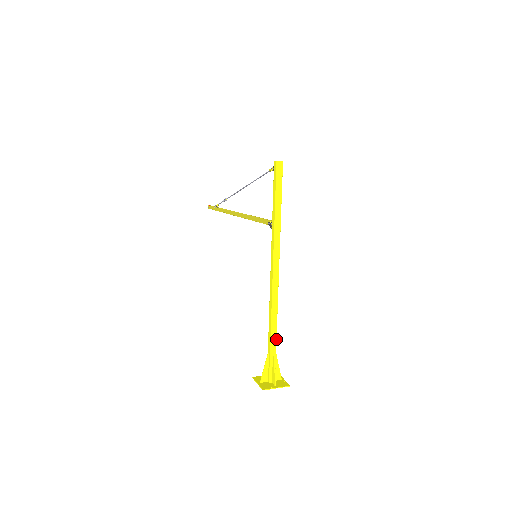
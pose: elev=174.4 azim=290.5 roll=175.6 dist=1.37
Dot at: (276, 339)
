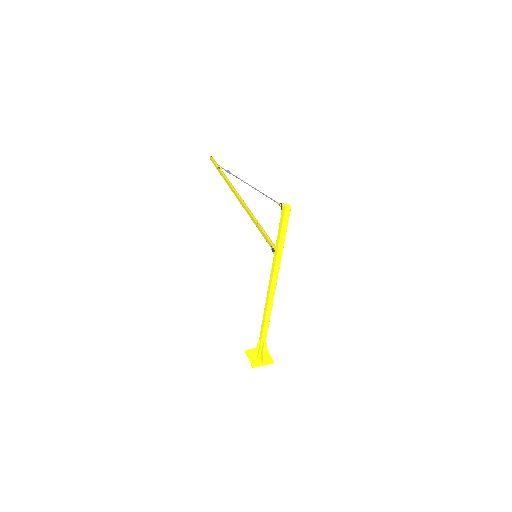
Dot at: occluded
